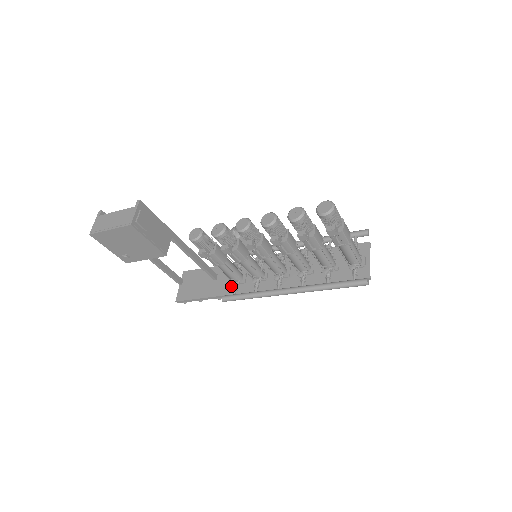
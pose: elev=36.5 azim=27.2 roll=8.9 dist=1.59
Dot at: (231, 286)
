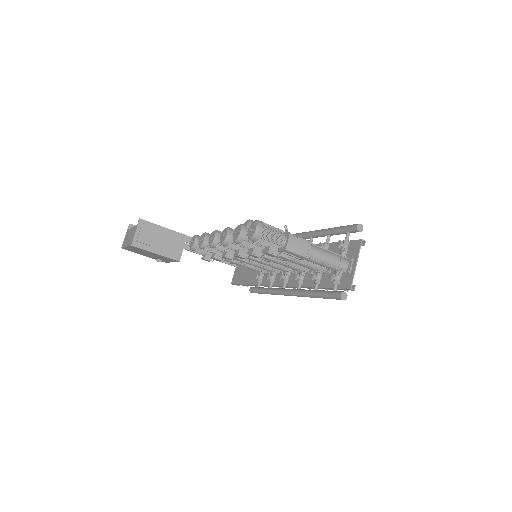
Dot at: occluded
